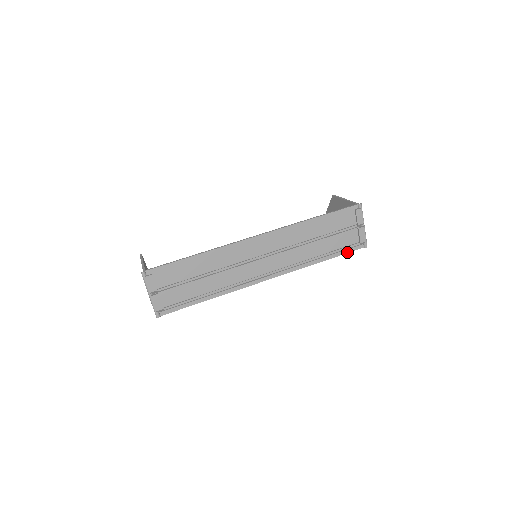
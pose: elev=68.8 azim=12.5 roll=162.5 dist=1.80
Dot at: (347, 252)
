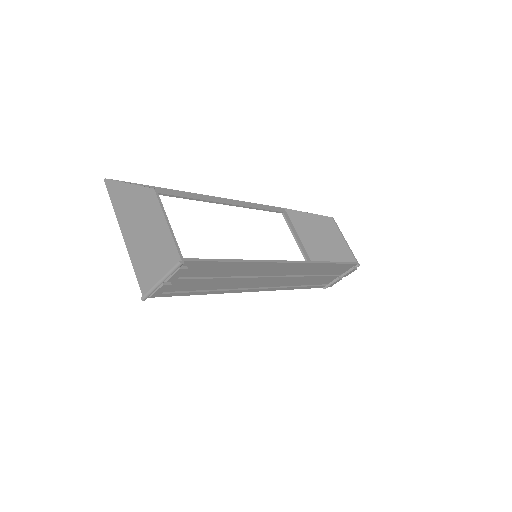
Dot at: occluded
